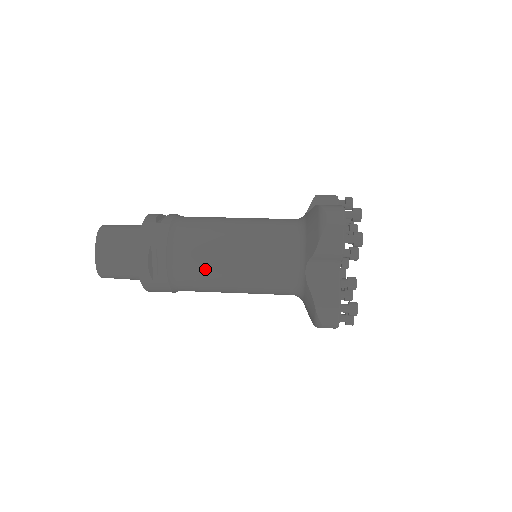
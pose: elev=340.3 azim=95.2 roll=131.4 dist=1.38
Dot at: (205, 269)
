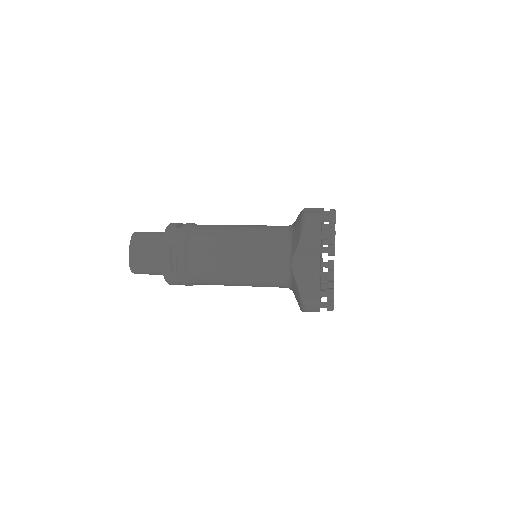
Dot at: (213, 263)
